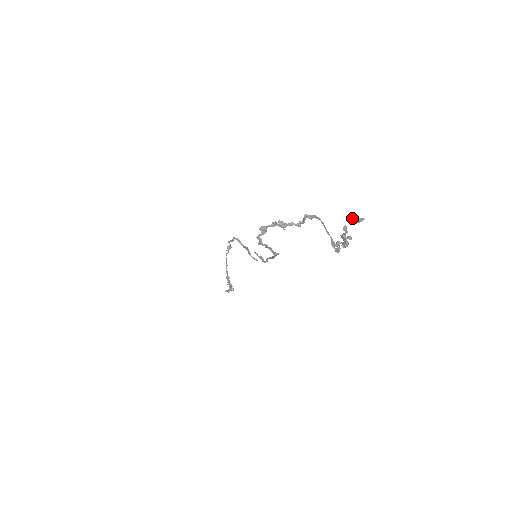
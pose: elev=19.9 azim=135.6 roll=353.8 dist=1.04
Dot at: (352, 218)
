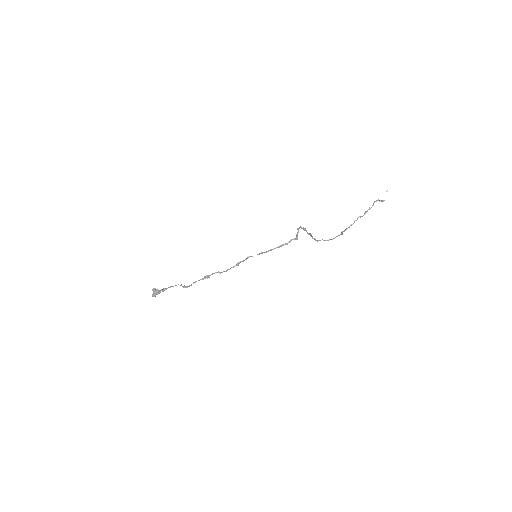
Dot at: (381, 201)
